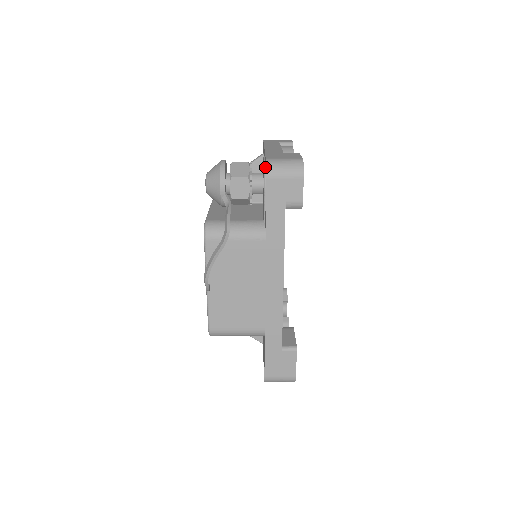
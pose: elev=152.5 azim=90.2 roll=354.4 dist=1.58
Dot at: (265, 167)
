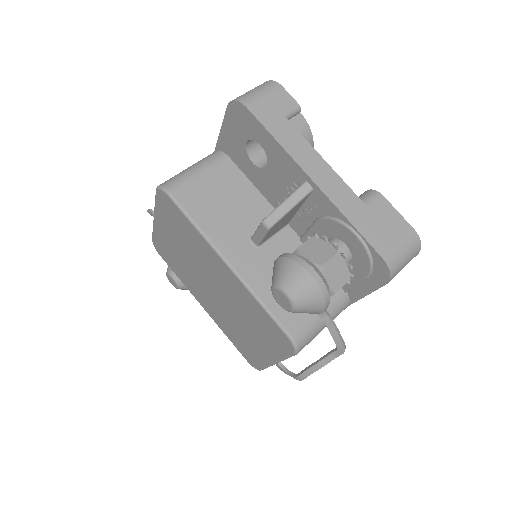
Dot at: (372, 260)
